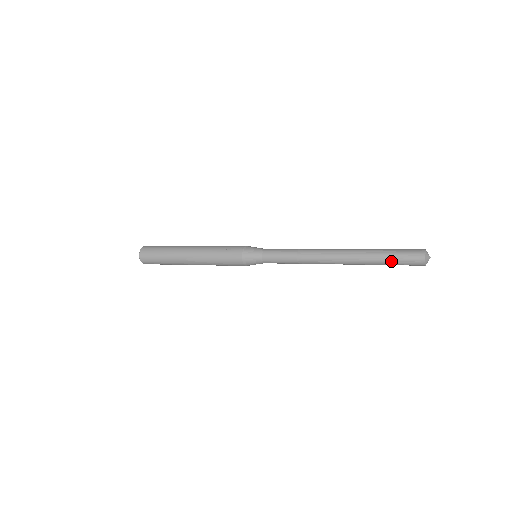
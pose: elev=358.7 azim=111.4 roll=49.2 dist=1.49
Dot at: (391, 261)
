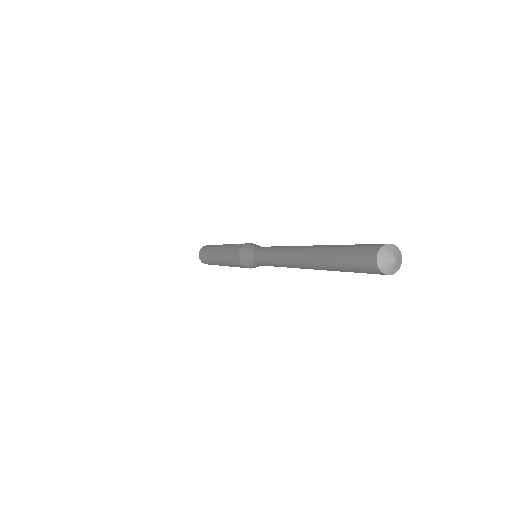
Dot at: (341, 258)
